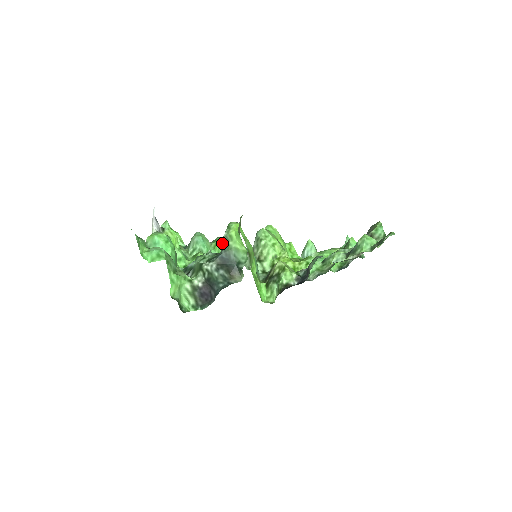
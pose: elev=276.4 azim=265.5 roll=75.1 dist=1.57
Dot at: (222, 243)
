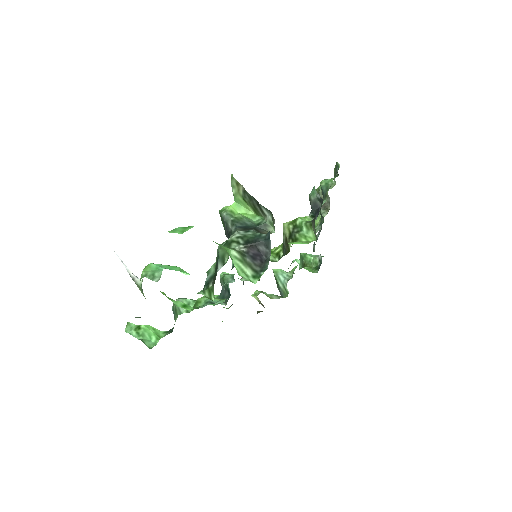
Dot at: (228, 223)
